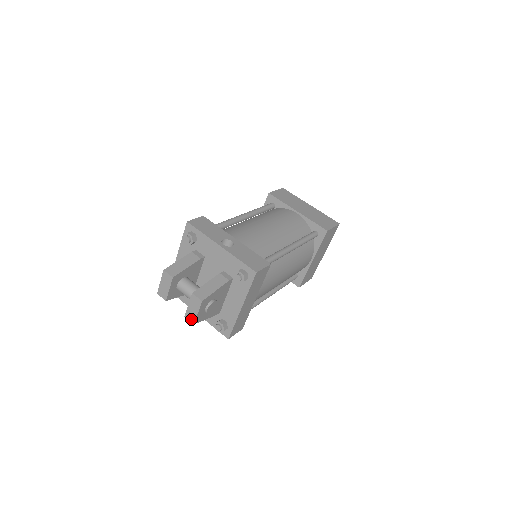
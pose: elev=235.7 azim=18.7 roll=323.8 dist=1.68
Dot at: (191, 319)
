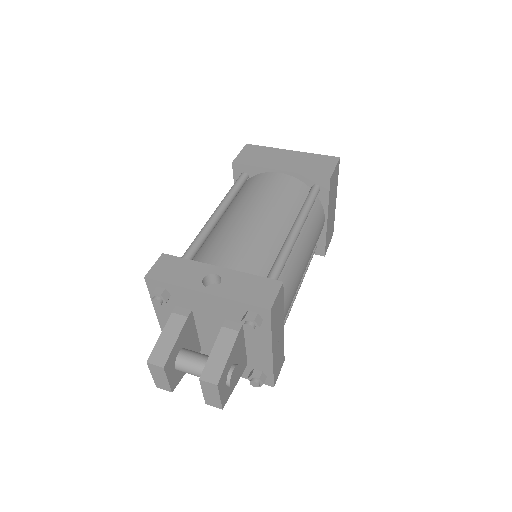
Dot at: (215, 405)
